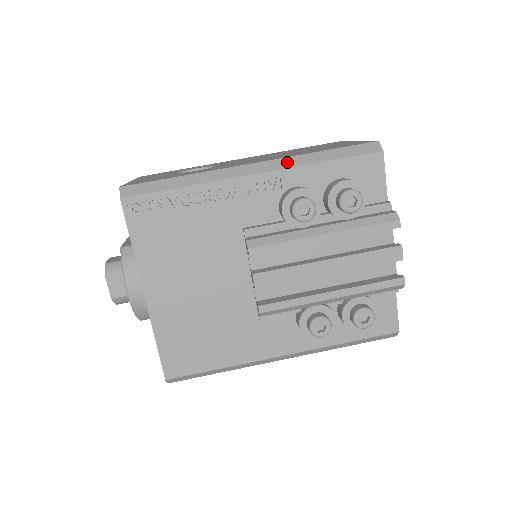
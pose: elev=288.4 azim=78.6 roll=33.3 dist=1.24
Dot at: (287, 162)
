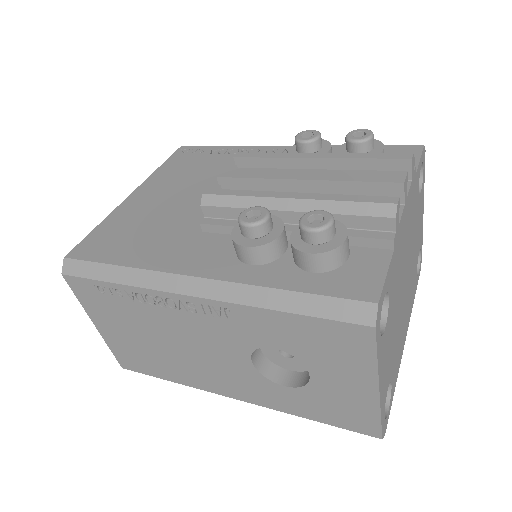
Dot at: occluded
